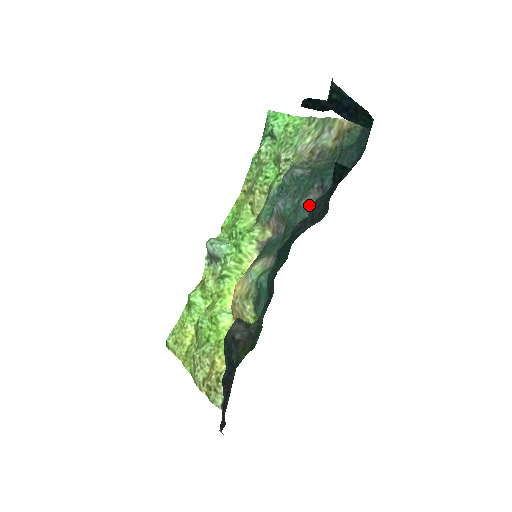
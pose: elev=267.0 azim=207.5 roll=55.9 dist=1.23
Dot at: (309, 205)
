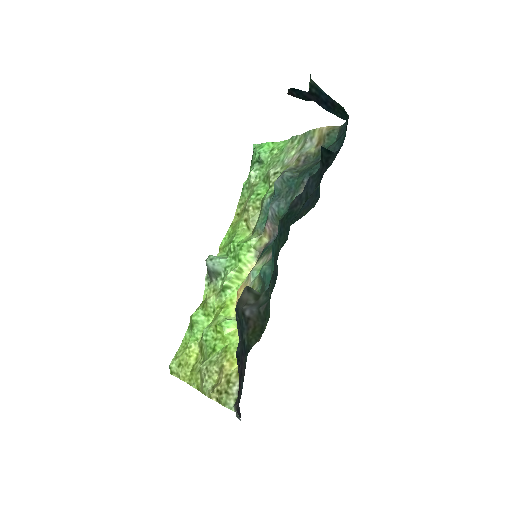
Dot at: occluded
